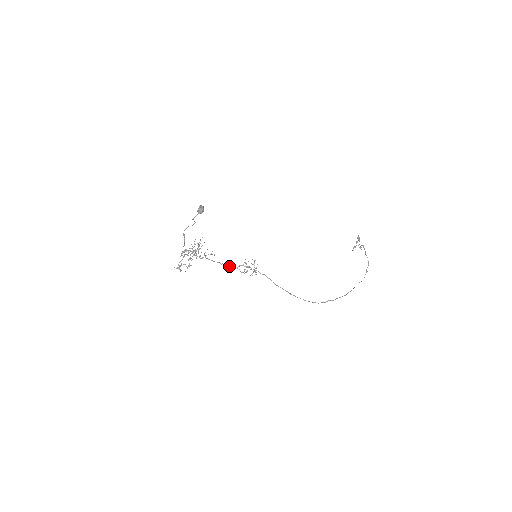
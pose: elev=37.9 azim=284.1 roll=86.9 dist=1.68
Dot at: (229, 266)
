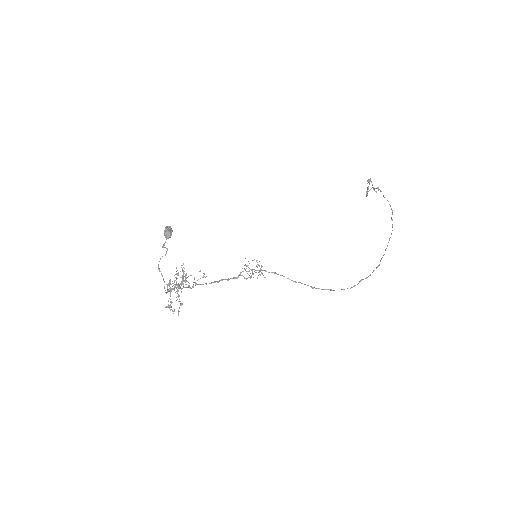
Dot at: (228, 279)
